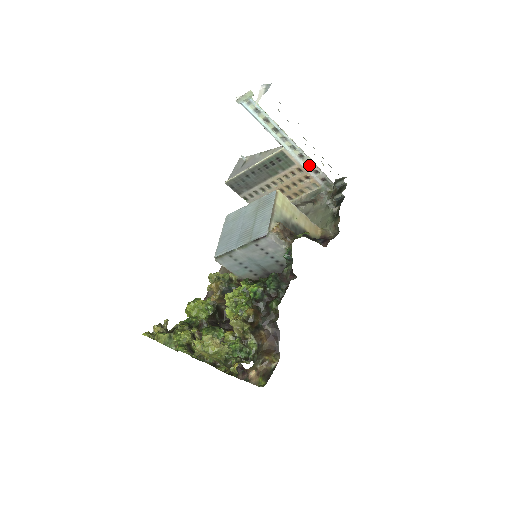
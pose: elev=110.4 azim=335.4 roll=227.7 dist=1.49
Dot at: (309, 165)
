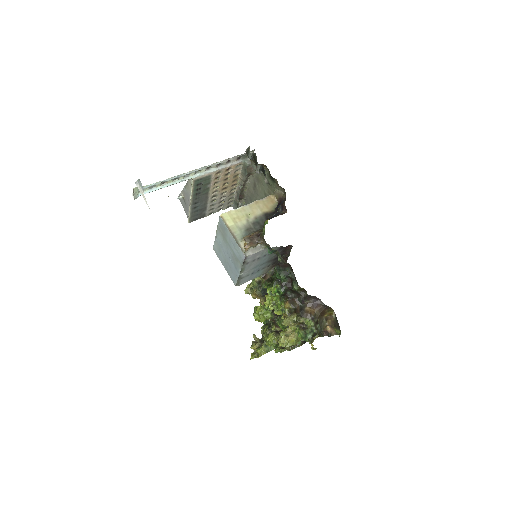
Dot at: (219, 165)
